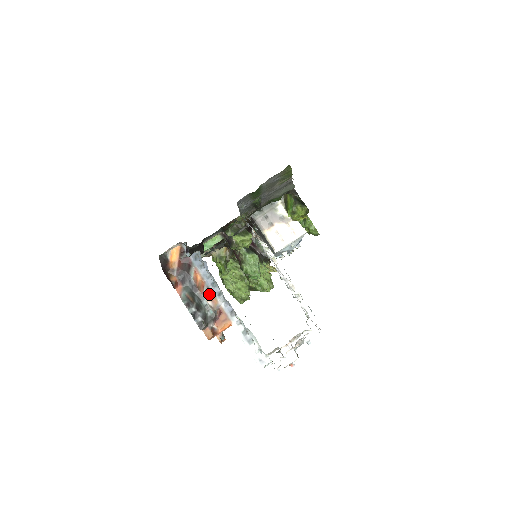
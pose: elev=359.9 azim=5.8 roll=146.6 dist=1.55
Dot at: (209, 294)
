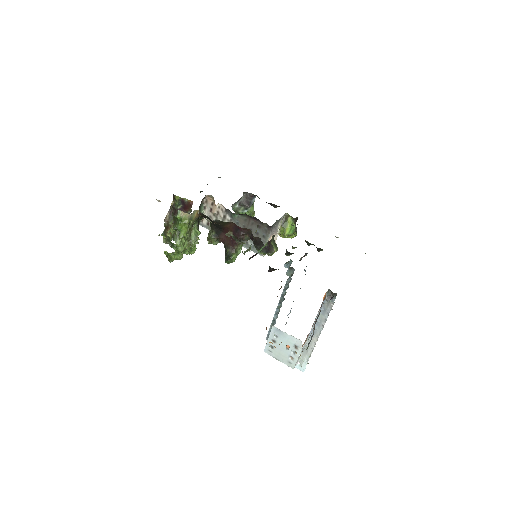
Dot at: occluded
